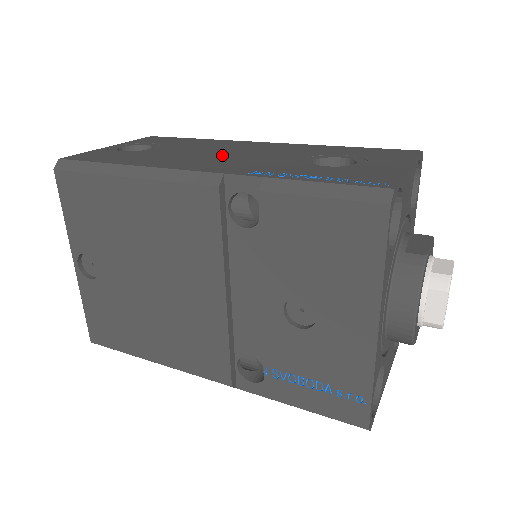
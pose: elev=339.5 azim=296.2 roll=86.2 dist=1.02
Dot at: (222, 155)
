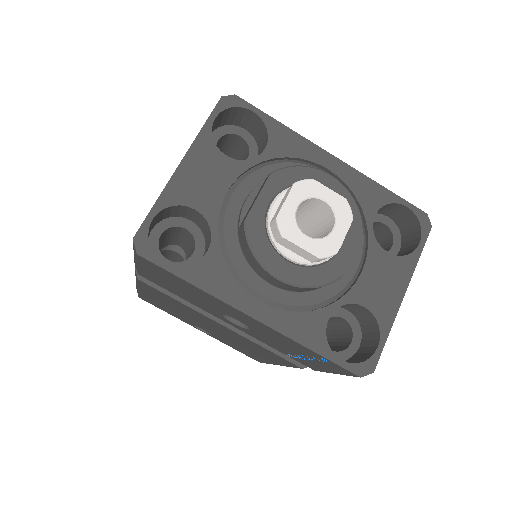
Dot at: occluded
